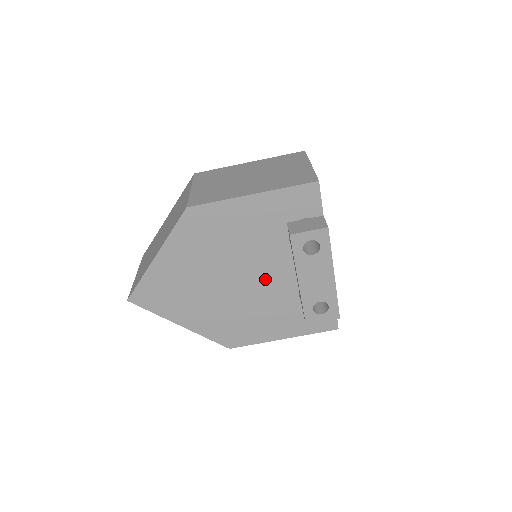
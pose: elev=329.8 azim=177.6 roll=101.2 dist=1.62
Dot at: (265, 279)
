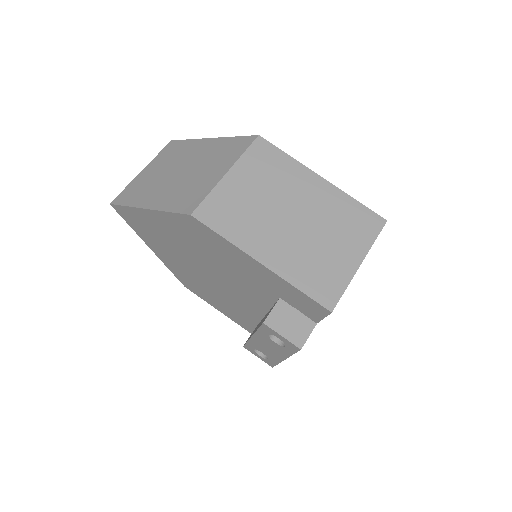
Dot at: (237, 295)
